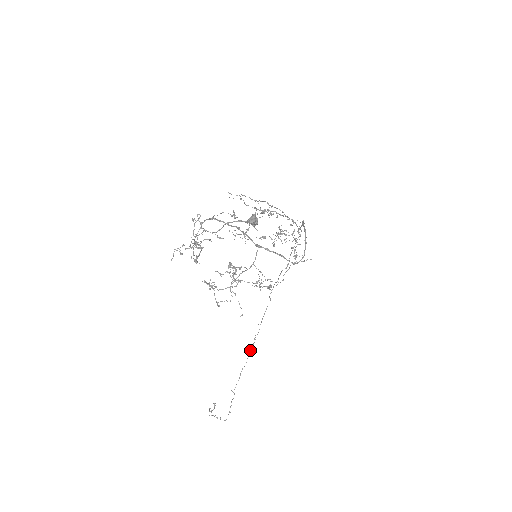
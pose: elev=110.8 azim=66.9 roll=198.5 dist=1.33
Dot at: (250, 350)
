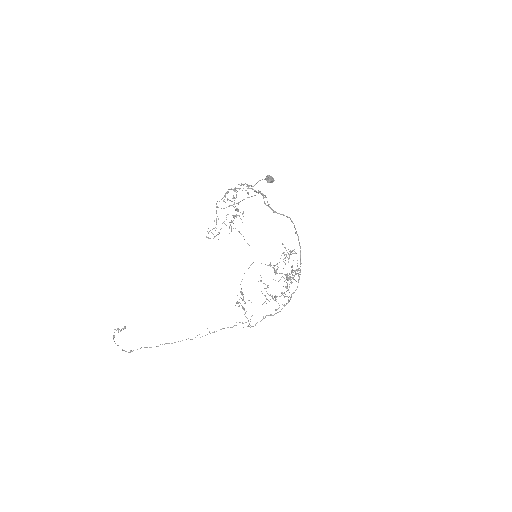
Dot at: occluded
